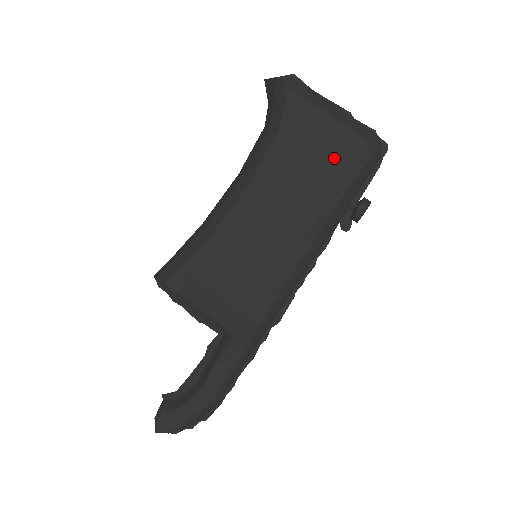
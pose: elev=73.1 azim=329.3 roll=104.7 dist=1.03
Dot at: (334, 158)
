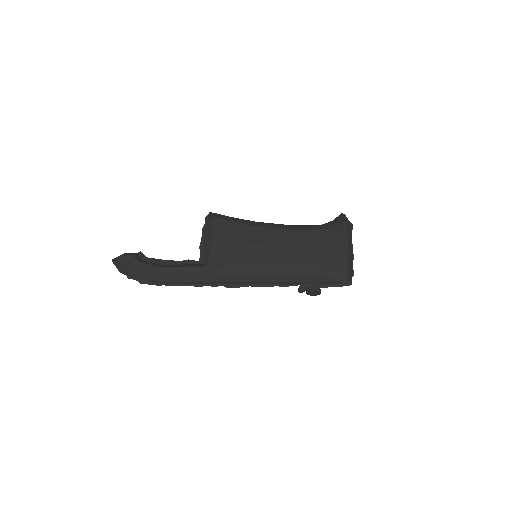
Dot at: (331, 260)
